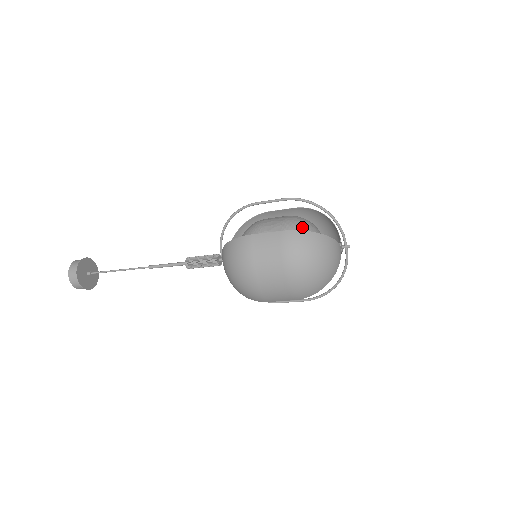
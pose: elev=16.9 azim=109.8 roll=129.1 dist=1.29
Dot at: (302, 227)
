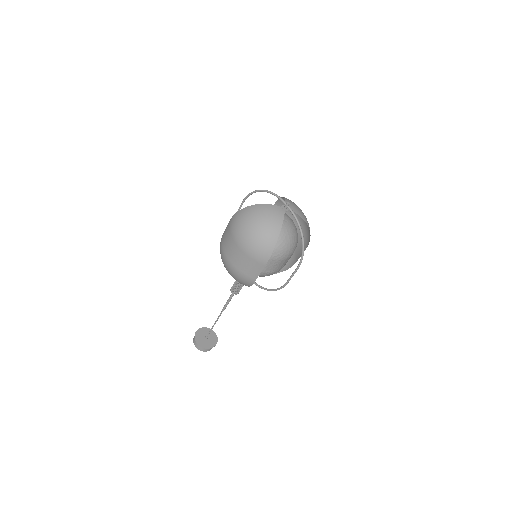
Dot at: occluded
